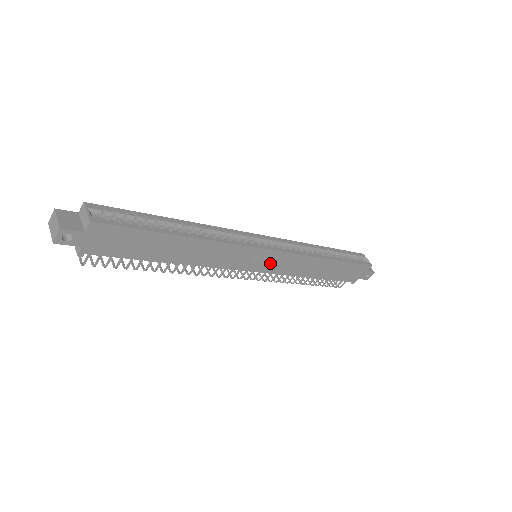
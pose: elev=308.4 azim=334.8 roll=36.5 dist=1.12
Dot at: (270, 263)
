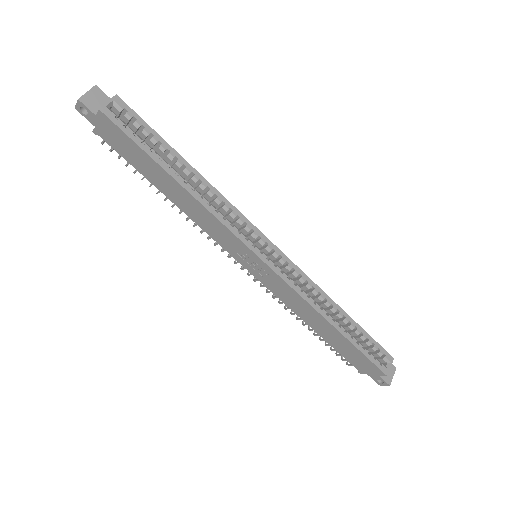
Dot at: (261, 272)
